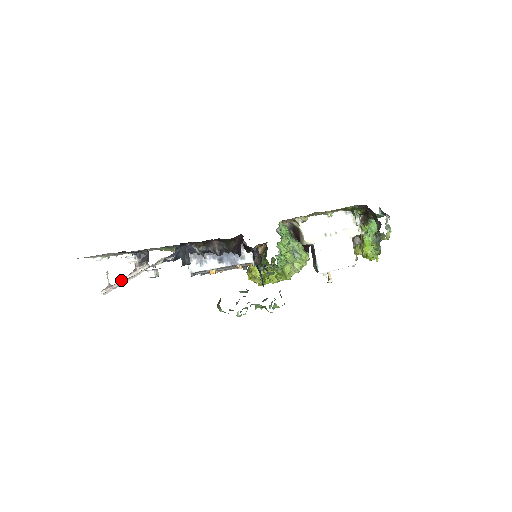
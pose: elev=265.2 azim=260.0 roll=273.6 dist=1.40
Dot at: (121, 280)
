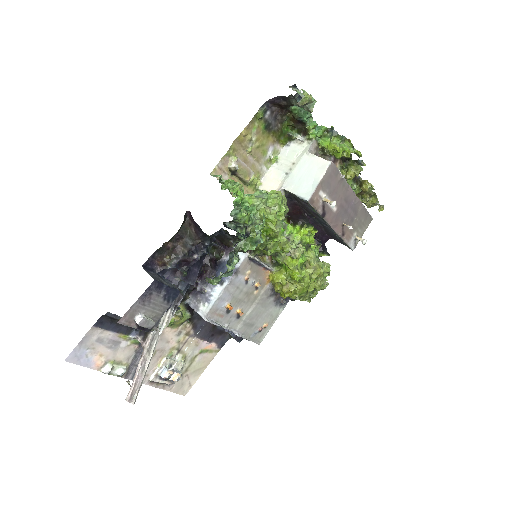
Dot at: (136, 370)
